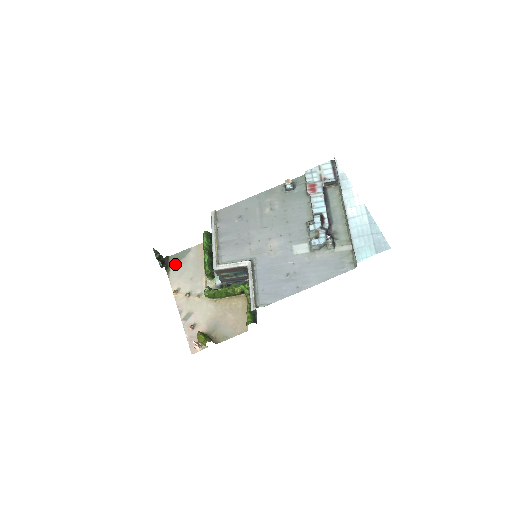
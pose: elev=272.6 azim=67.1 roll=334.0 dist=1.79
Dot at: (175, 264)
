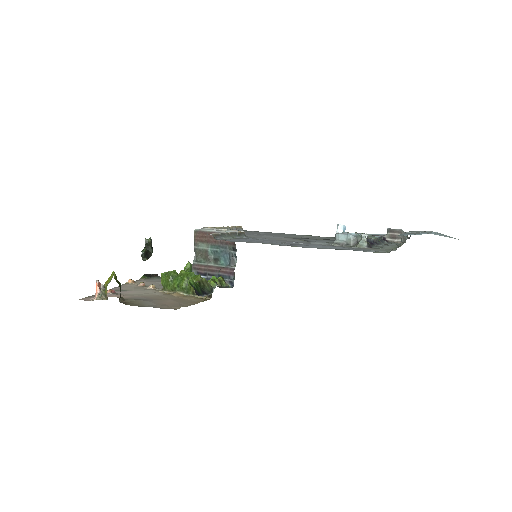
Dot at: (158, 279)
